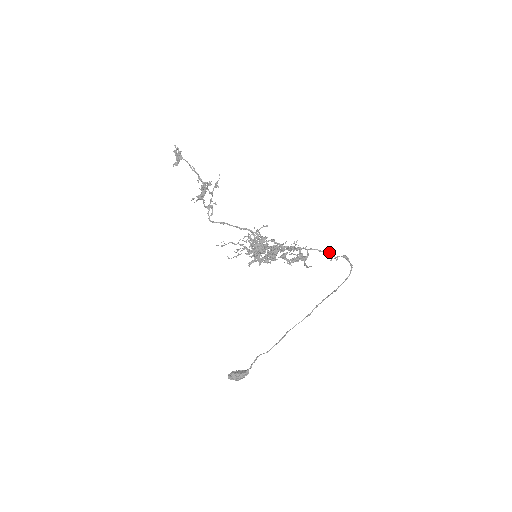
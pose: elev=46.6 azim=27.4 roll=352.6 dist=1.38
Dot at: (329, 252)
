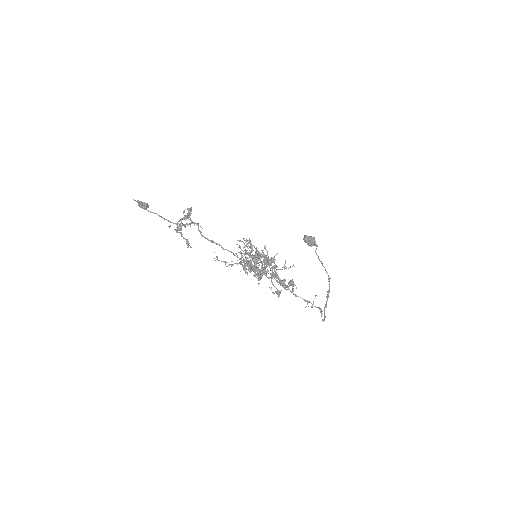
Dot at: (305, 300)
